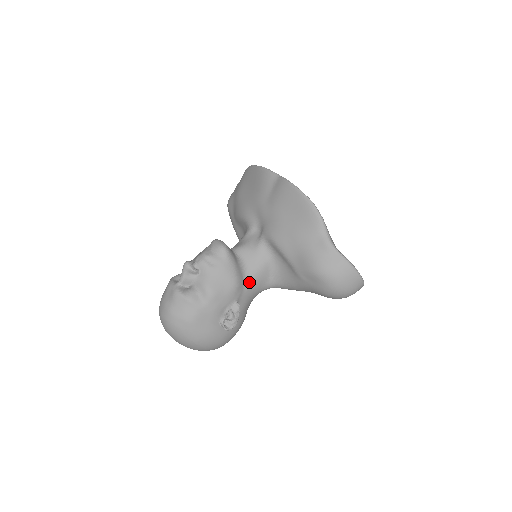
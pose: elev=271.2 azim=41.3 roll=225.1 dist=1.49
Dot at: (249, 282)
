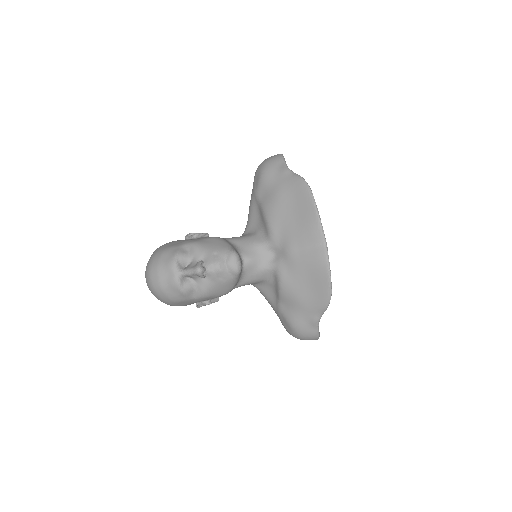
Dot at: (238, 286)
